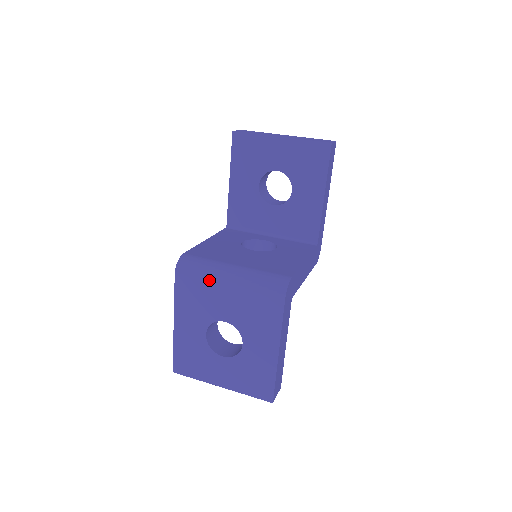
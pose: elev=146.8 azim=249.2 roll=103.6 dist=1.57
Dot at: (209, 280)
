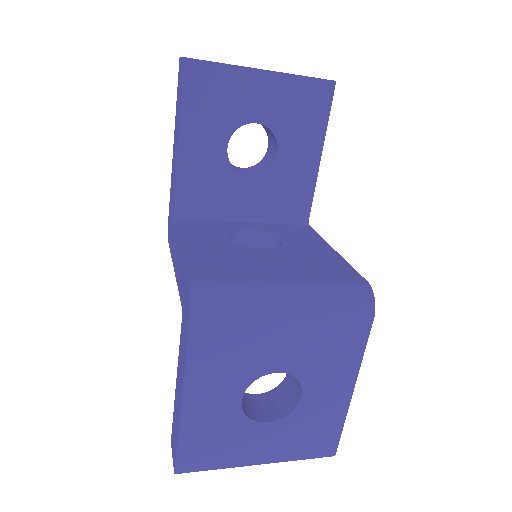
Dot at: (255, 316)
